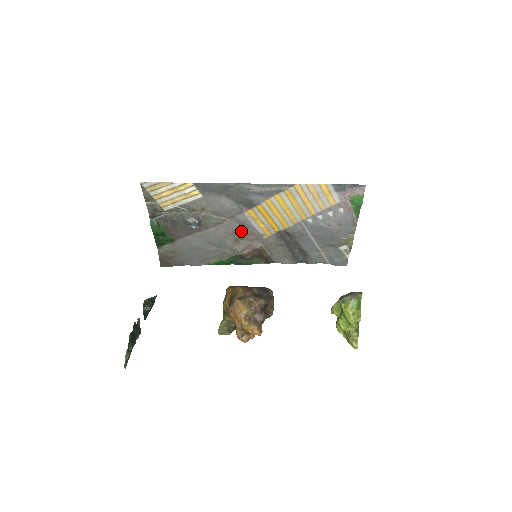
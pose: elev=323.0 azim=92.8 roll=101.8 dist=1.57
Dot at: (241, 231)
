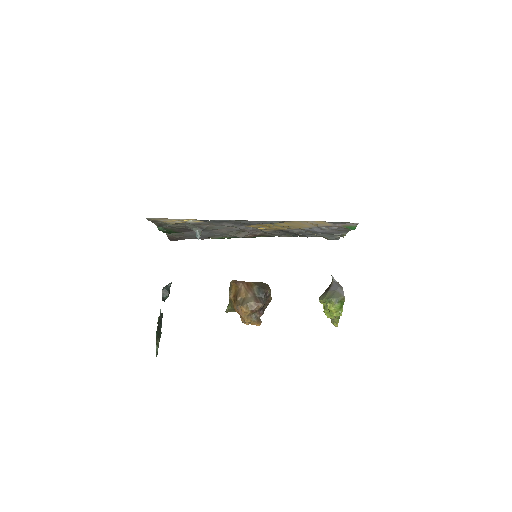
Dot at: (242, 229)
